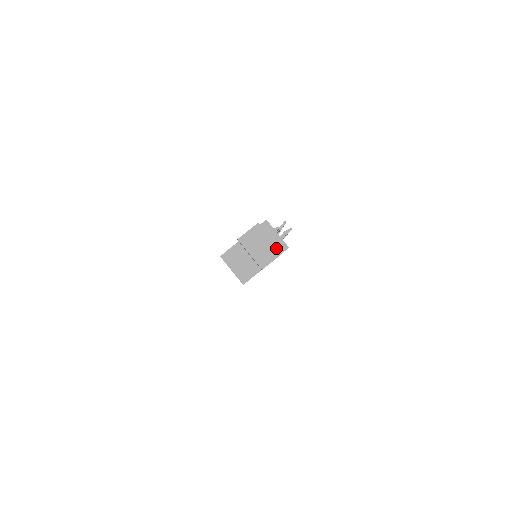
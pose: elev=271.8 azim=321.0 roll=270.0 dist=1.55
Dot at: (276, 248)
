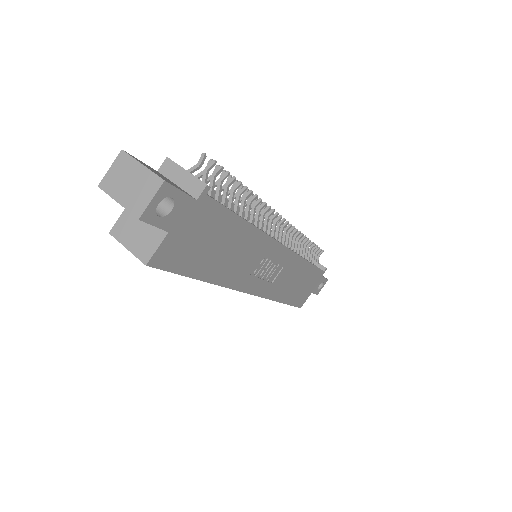
Dot at: (153, 176)
